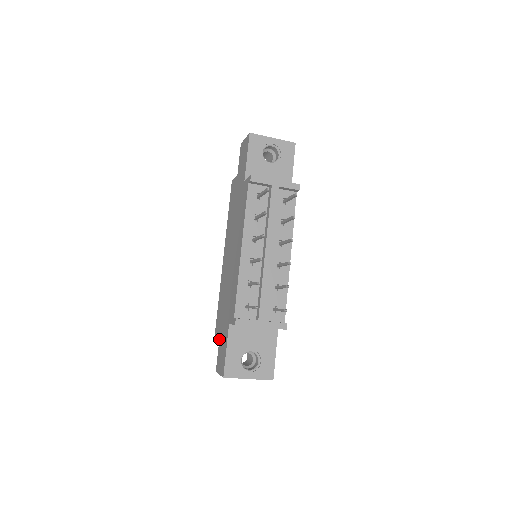
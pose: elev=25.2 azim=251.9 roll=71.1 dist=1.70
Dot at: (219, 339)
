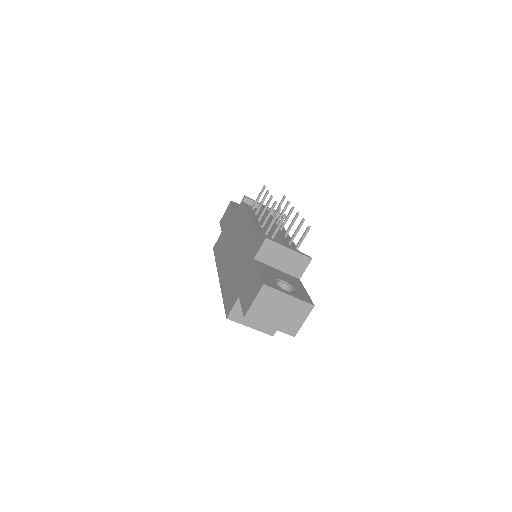
Dot at: (239, 298)
